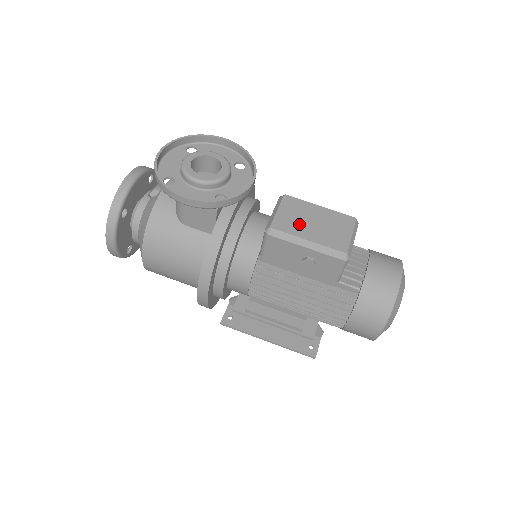
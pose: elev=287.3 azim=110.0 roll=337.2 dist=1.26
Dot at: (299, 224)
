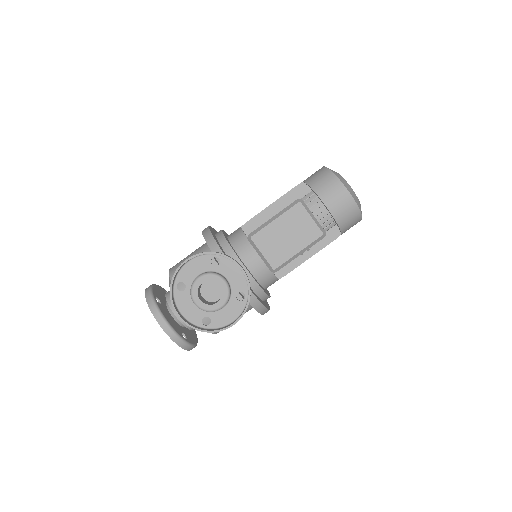
Dot at: (282, 248)
